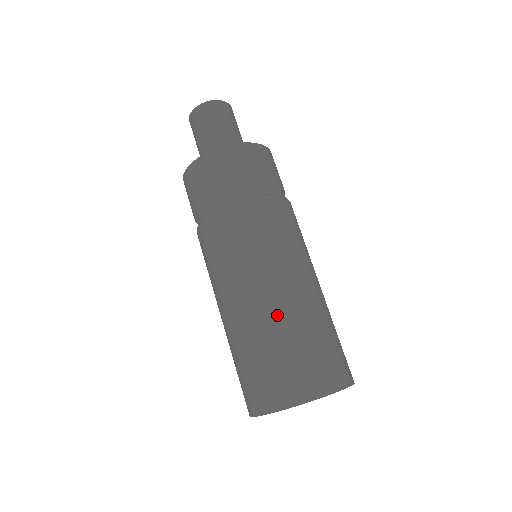
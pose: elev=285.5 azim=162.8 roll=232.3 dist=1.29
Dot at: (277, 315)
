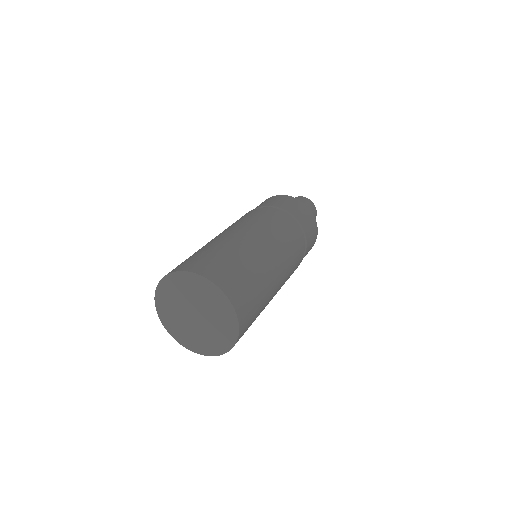
Dot at: (206, 244)
